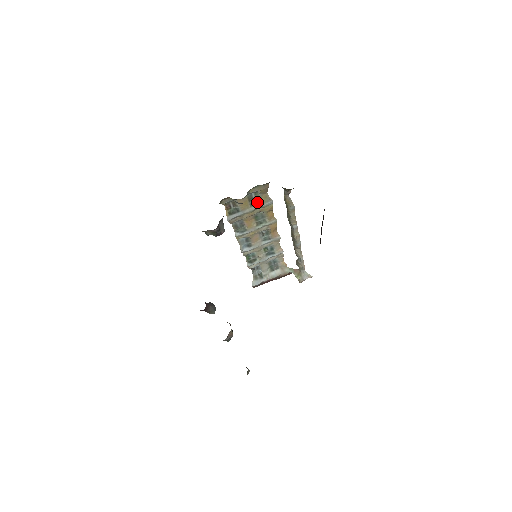
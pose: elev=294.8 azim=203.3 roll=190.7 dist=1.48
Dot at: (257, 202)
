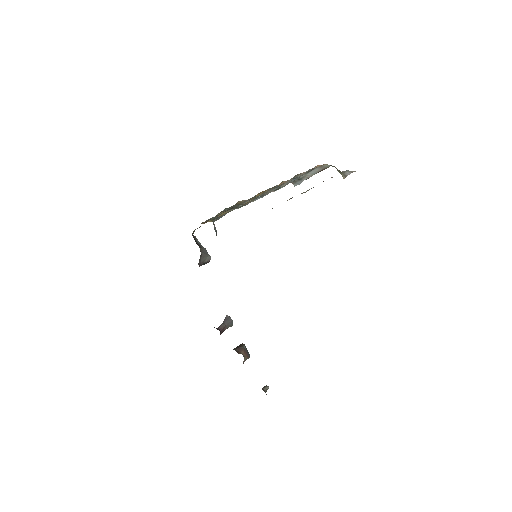
Dot at: (234, 206)
